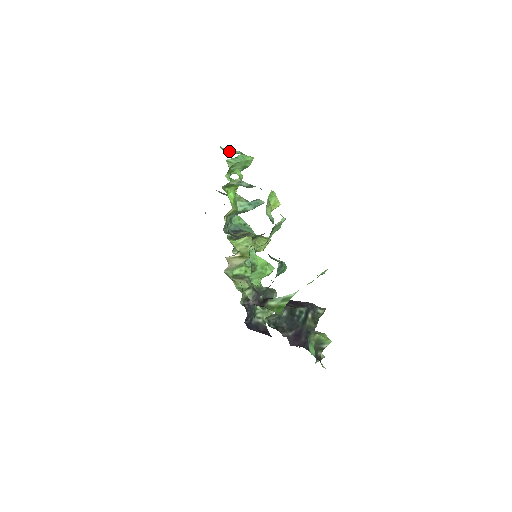
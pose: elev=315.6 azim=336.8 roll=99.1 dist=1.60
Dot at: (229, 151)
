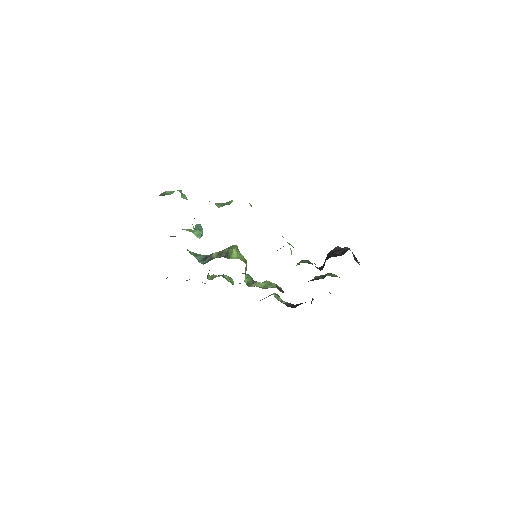
Dot at: occluded
